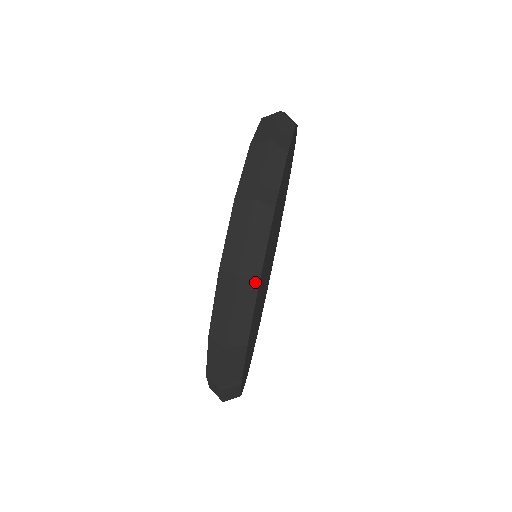
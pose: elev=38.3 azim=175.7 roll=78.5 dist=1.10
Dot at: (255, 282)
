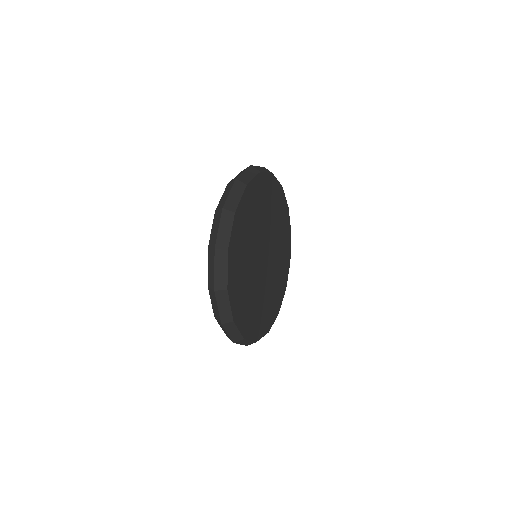
Dot at: (244, 185)
